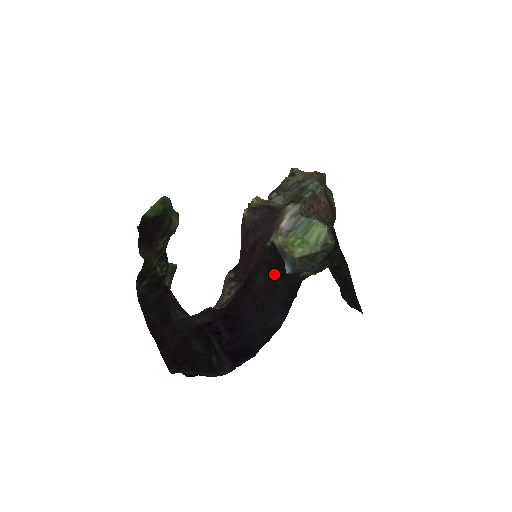
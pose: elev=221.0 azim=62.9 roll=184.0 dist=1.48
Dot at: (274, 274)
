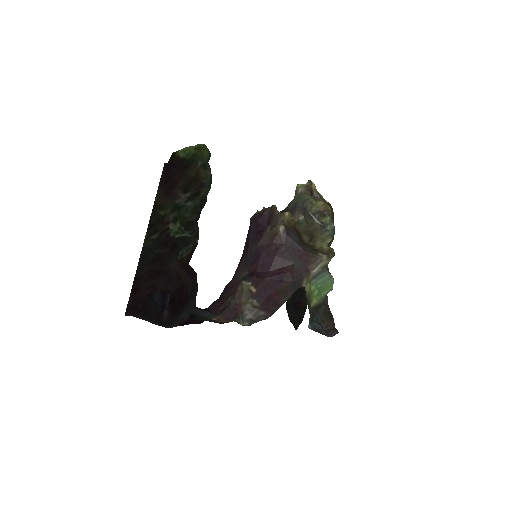
Dot at: occluded
